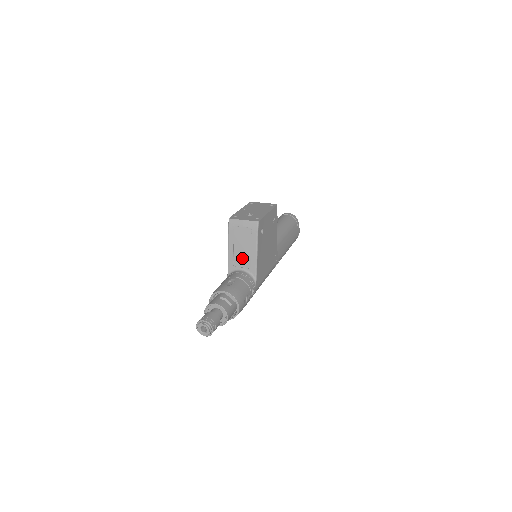
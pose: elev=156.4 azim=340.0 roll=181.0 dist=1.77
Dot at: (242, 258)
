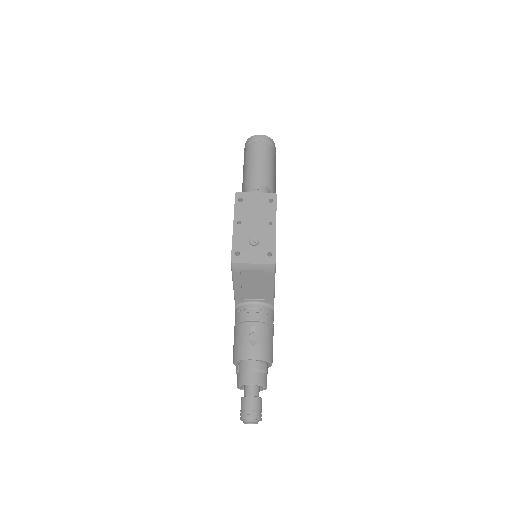
Dot at: (254, 293)
